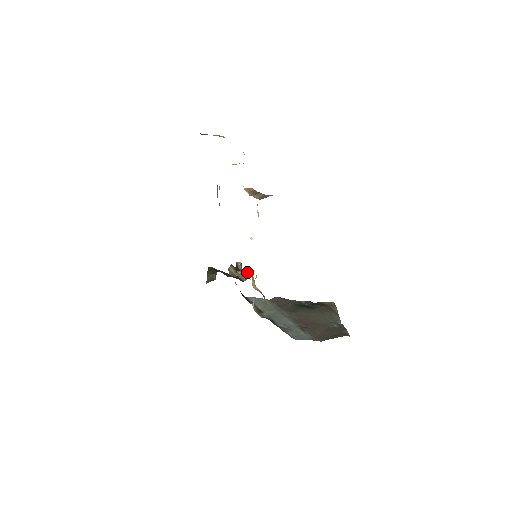
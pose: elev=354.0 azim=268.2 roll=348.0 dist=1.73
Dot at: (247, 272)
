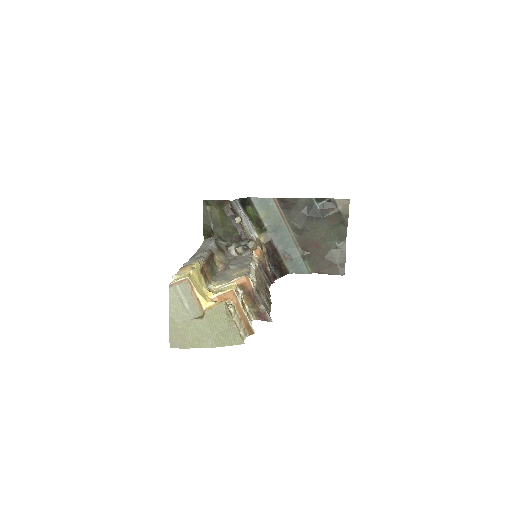
Dot at: (247, 248)
